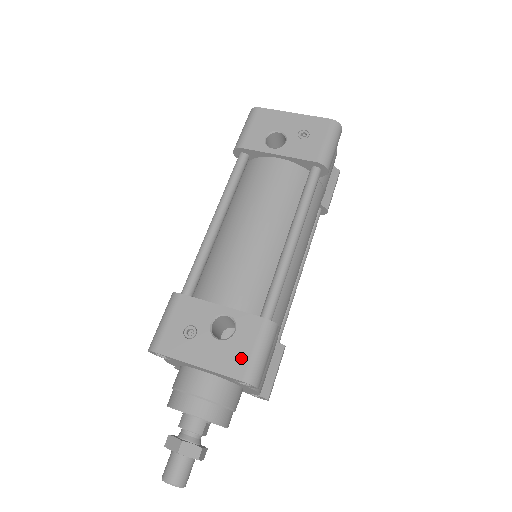
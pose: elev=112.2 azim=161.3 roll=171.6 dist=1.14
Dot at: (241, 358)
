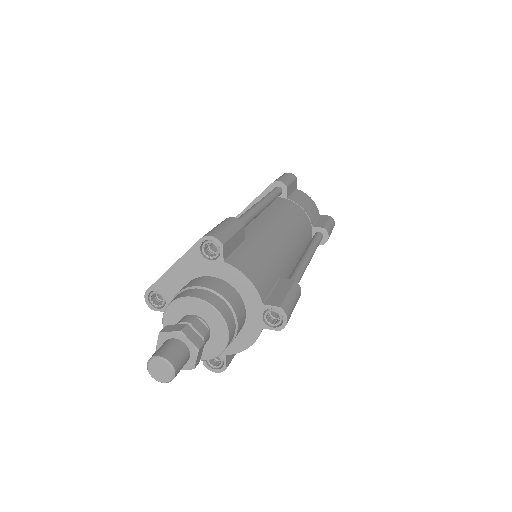
Dot at: occluded
